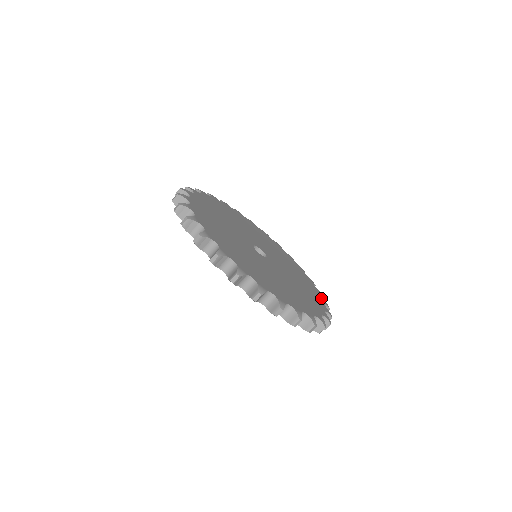
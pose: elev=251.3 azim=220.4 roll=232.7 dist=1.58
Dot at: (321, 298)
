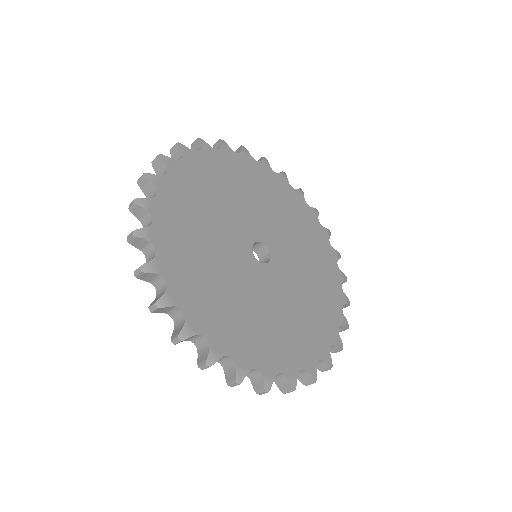
Dot at: (326, 349)
